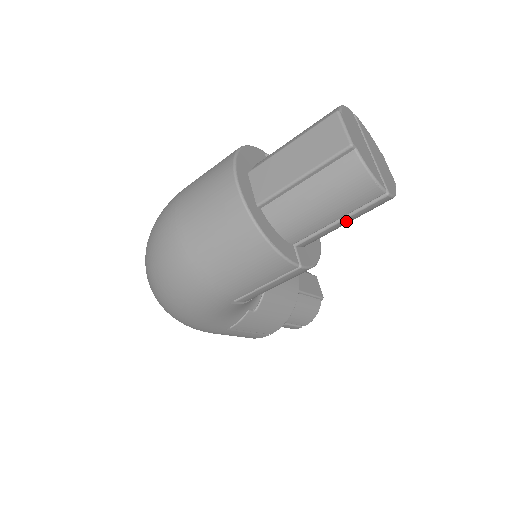
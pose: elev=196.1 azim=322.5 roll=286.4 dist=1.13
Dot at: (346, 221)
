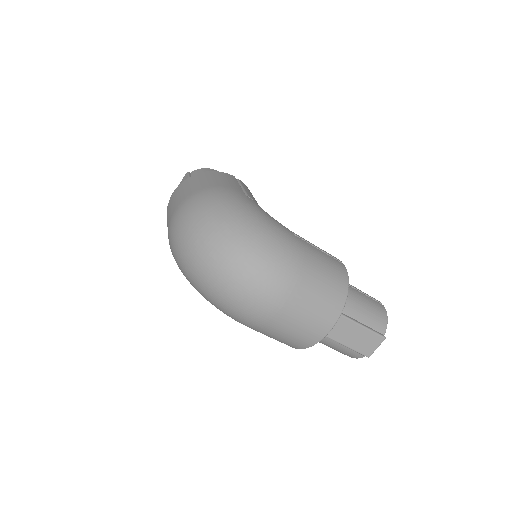
Dot at: occluded
